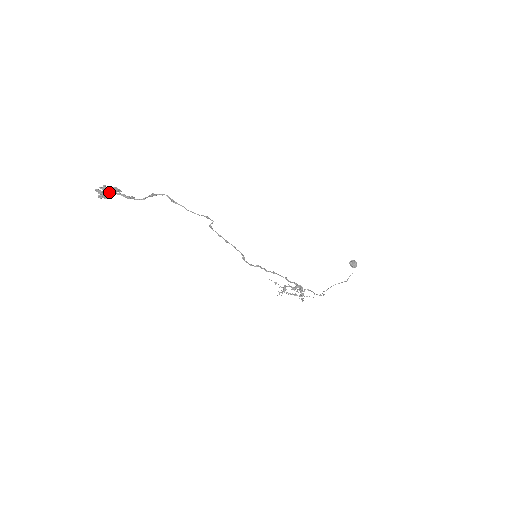
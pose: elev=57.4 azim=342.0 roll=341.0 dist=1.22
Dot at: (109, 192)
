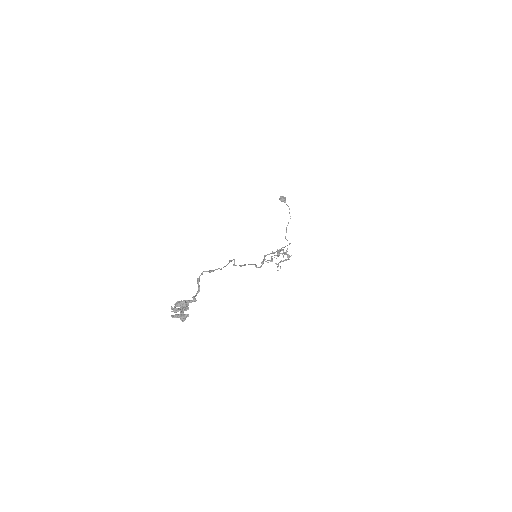
Dot at: (183, 310)
